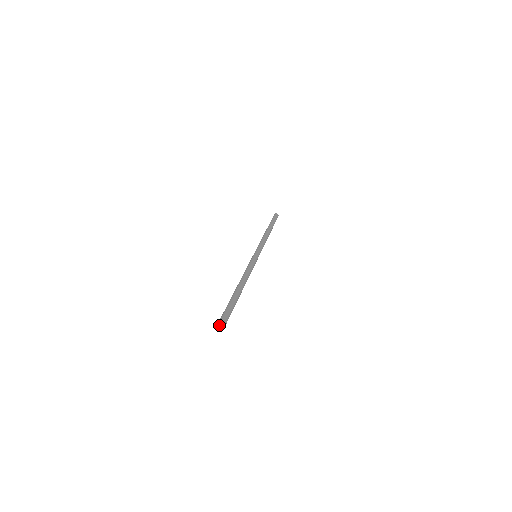
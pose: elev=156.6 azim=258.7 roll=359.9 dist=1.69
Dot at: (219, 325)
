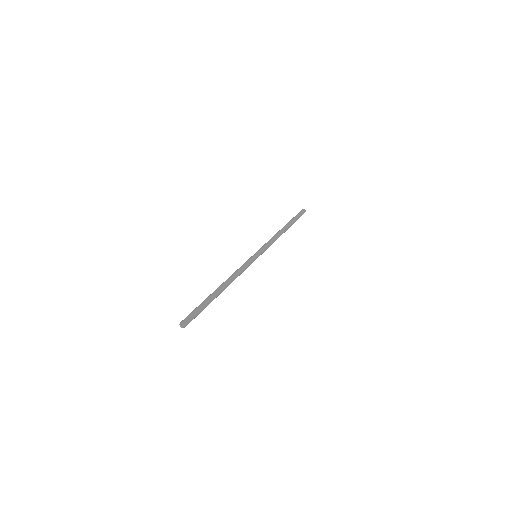
Dot at: (183, 325)
